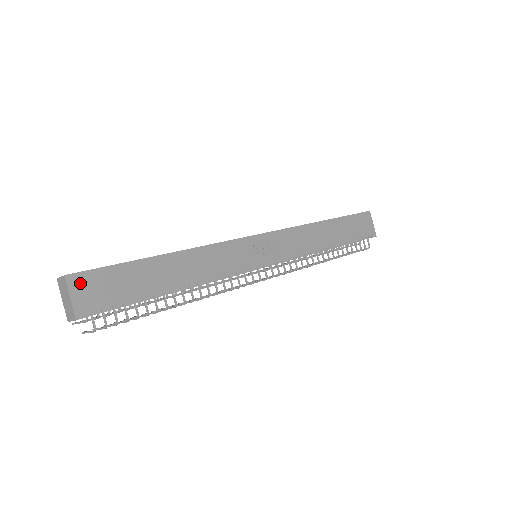
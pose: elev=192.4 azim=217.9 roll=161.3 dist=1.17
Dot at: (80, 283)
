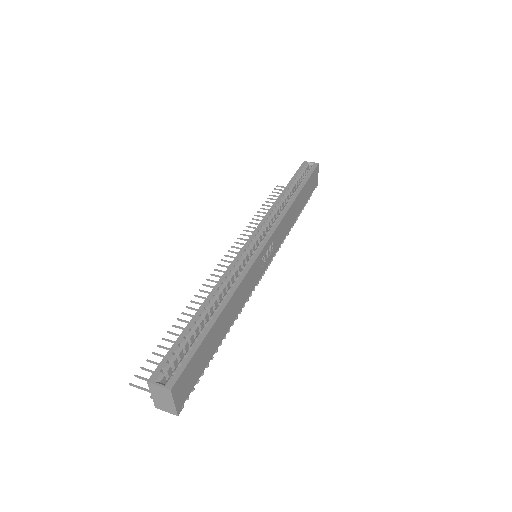
Dot at: (179, 387)
